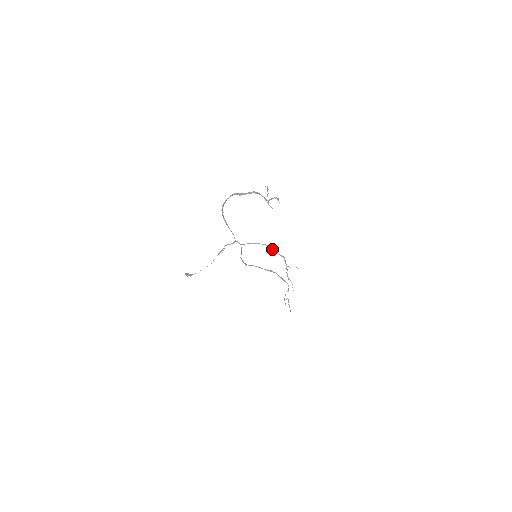
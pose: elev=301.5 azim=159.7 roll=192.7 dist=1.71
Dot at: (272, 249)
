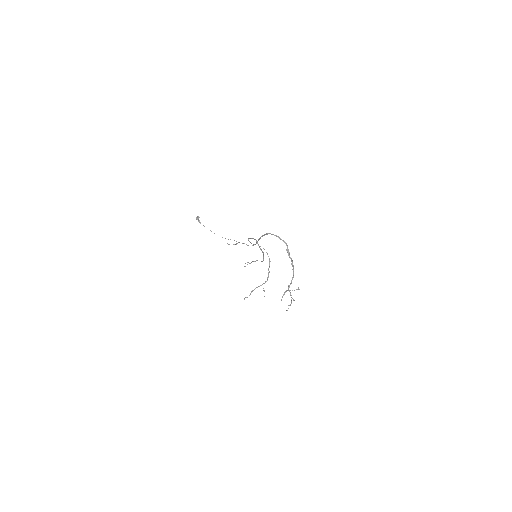
Dot at: occluded
